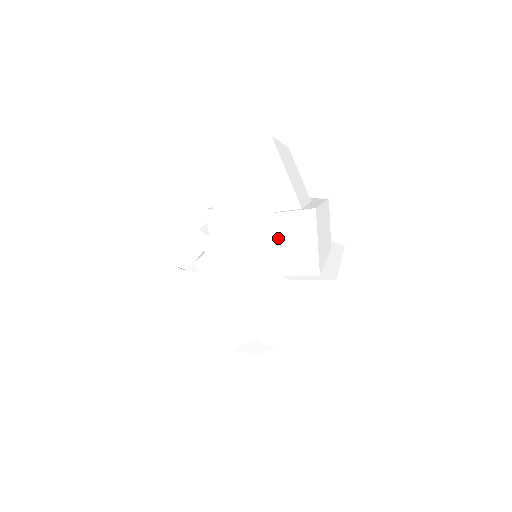
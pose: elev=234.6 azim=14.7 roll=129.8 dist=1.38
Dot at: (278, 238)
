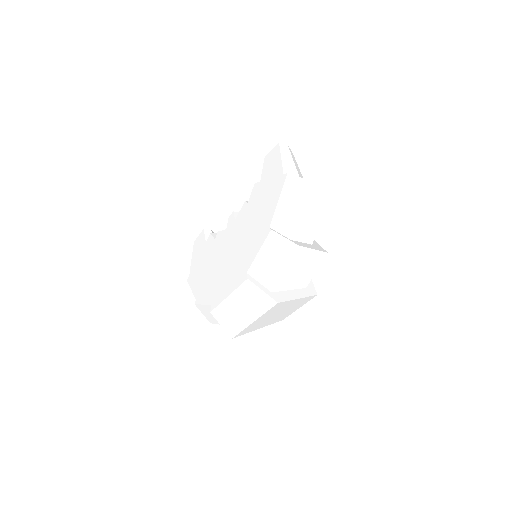
Dot at: (261, 246)
